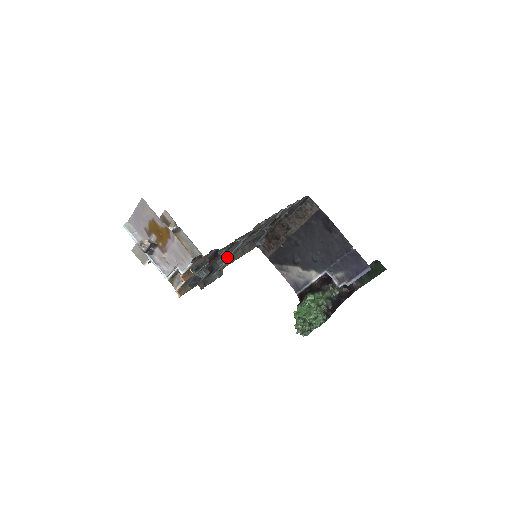
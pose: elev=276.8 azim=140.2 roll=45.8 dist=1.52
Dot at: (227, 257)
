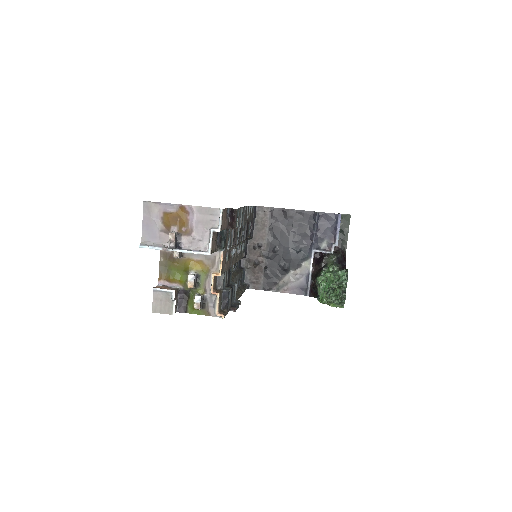
Dot at: occluded
